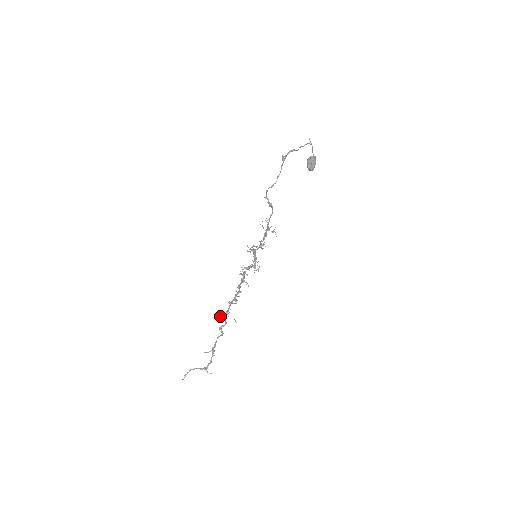
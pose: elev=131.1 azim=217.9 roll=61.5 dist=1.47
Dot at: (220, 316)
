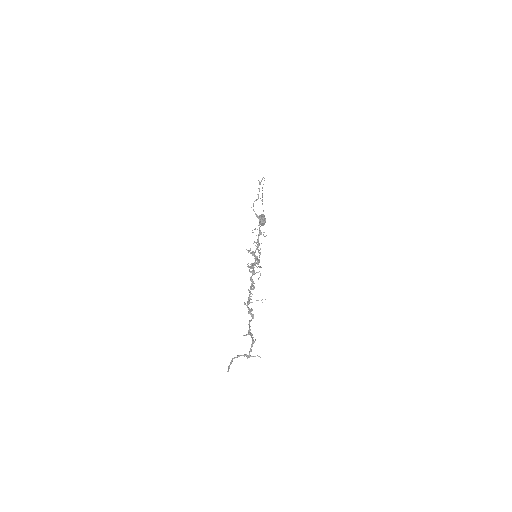
Dot at: (244, 303)
